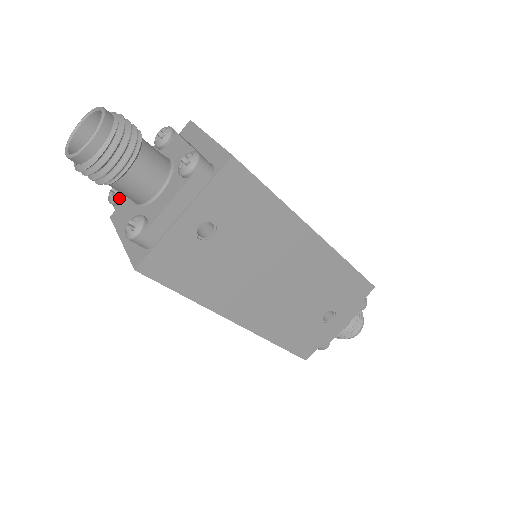
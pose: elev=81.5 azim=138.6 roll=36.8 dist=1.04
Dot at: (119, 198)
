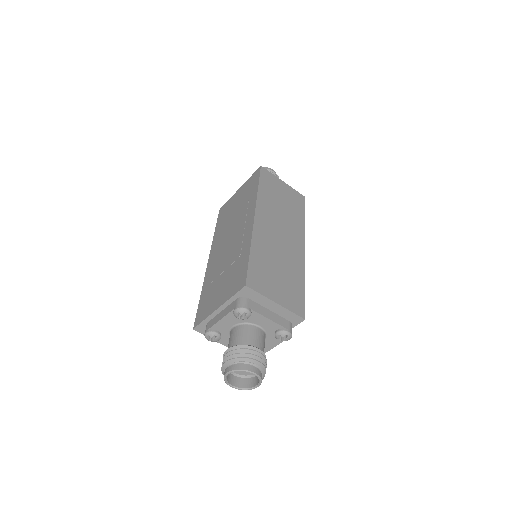
Dot at: (219, 340)
